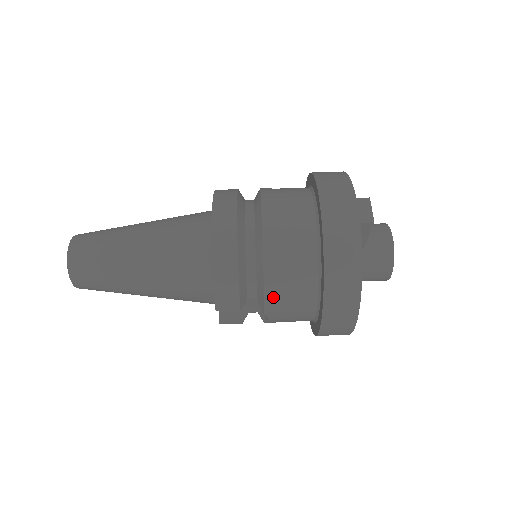
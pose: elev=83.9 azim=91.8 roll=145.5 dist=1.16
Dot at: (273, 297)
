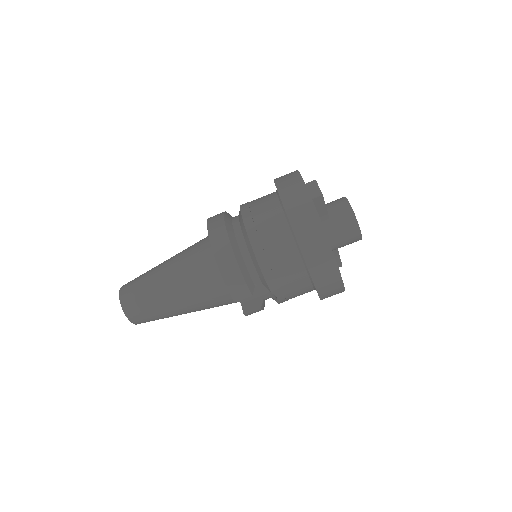
Dot at: (271, 277)
